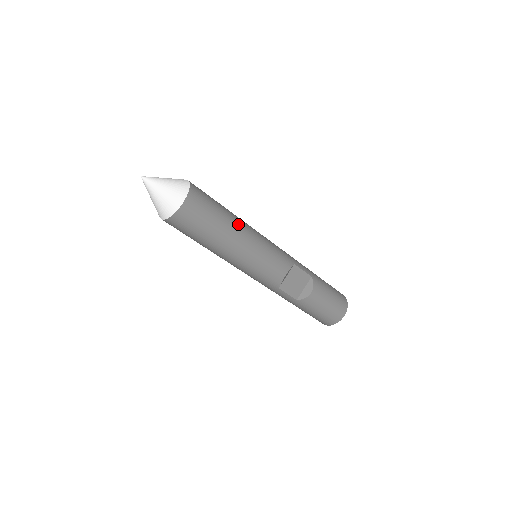
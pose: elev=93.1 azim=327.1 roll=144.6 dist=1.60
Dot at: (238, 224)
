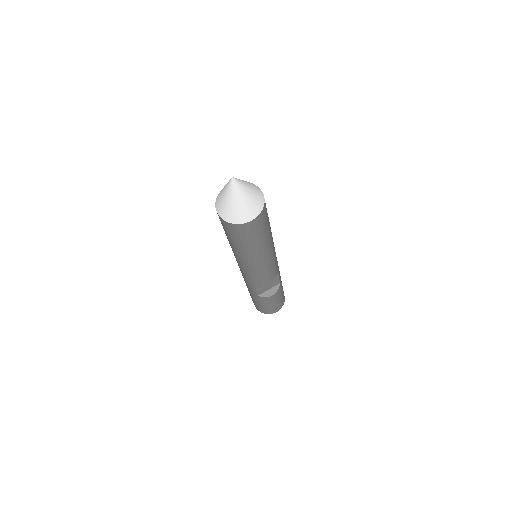
Dot at: (270, 240)
